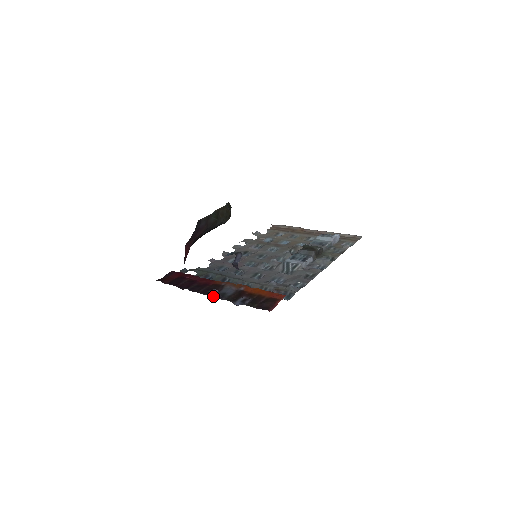
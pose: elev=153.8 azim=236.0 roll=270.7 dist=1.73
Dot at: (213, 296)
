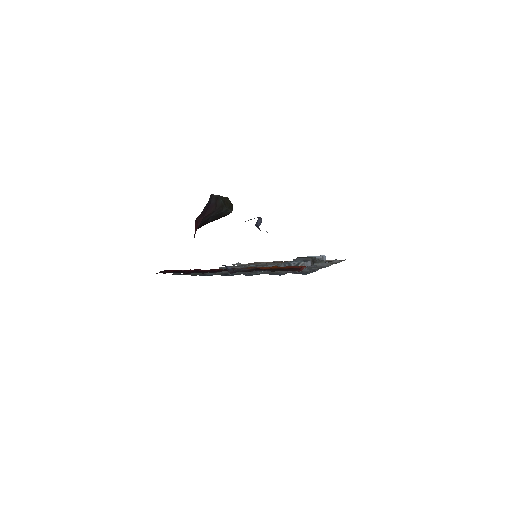
Dot at: (228, 270)
